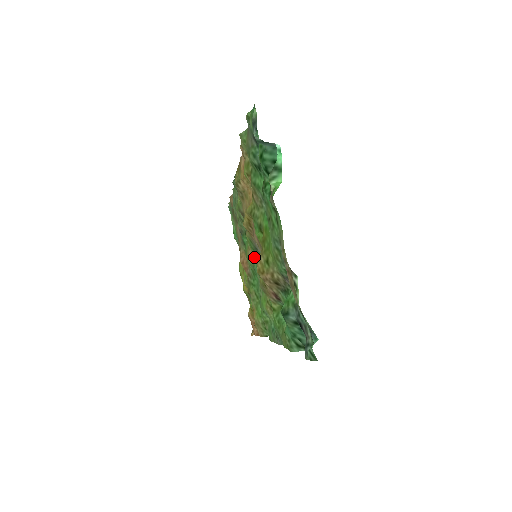
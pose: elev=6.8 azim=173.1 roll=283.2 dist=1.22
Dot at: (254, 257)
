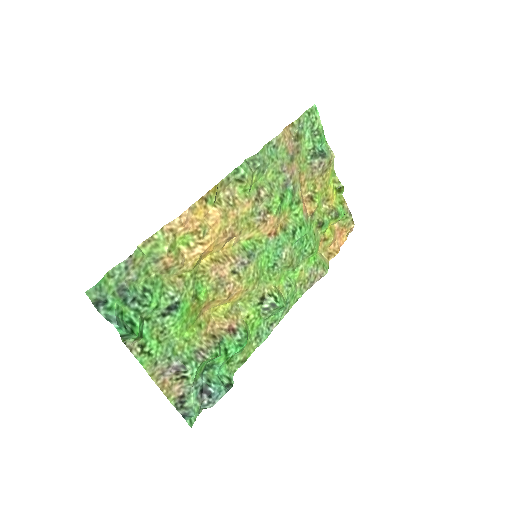
Dot at: (263, 248)
